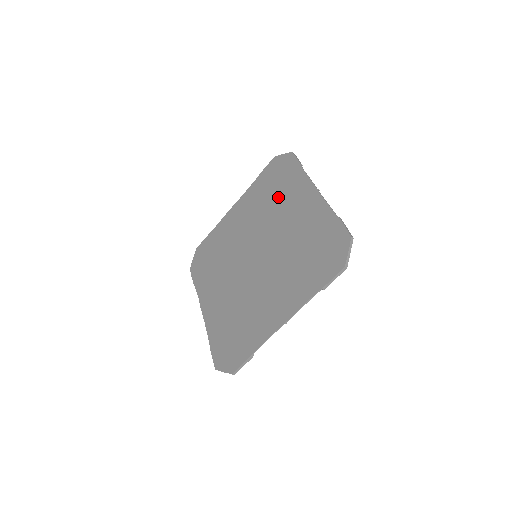
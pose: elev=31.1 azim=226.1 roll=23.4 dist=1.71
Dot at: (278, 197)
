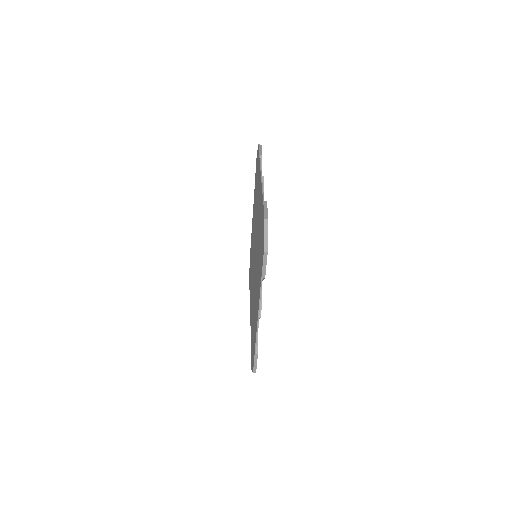
Dot at: occluded
